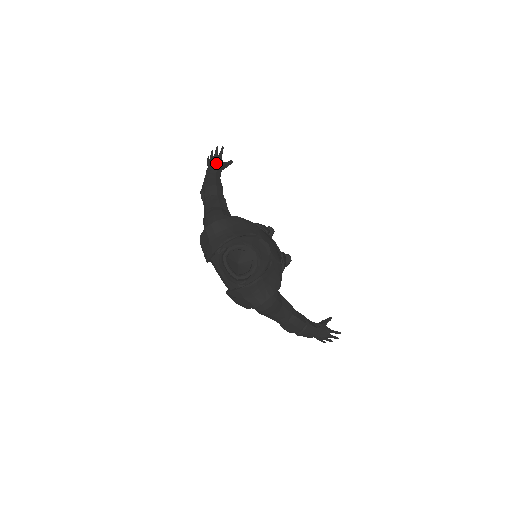
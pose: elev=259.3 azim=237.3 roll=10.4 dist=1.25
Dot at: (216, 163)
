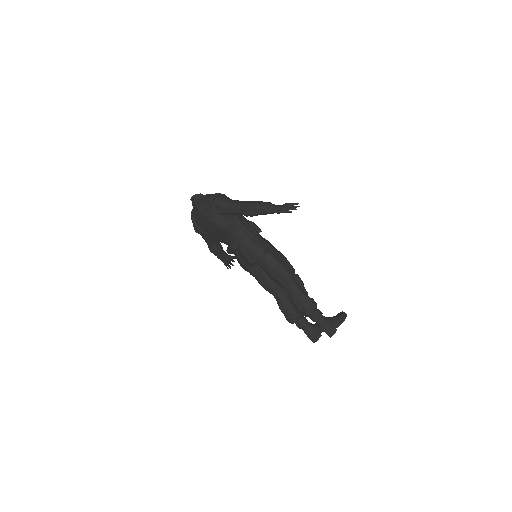
Dot at: occluded
